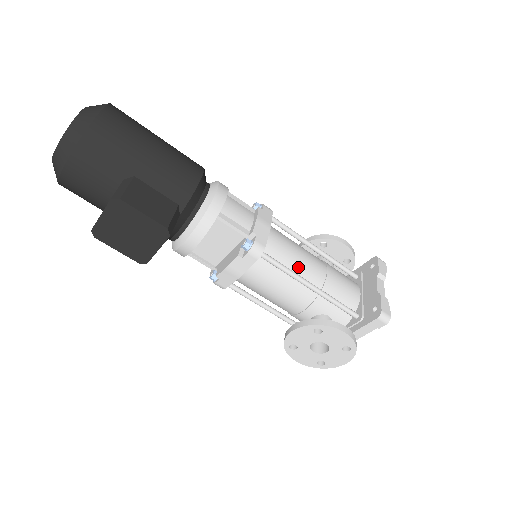
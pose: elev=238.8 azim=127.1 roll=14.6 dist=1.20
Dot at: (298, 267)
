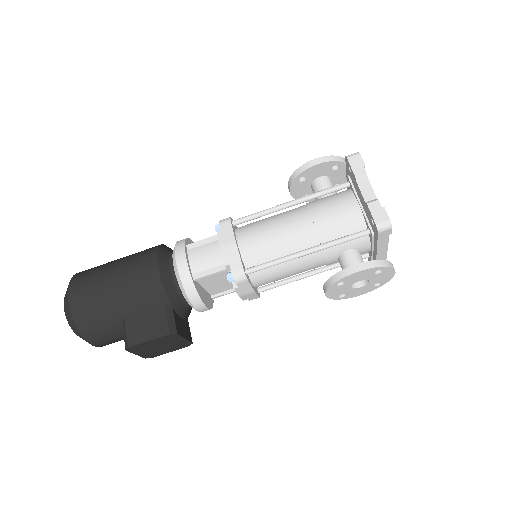
Dot at: (285, 246)
